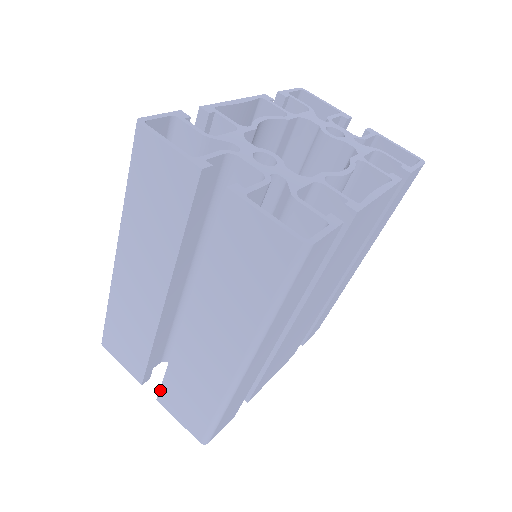
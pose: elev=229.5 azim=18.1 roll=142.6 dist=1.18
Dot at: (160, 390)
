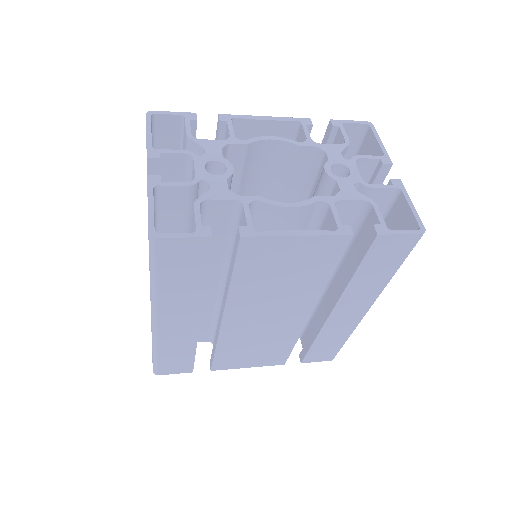
Dot at: occluded
